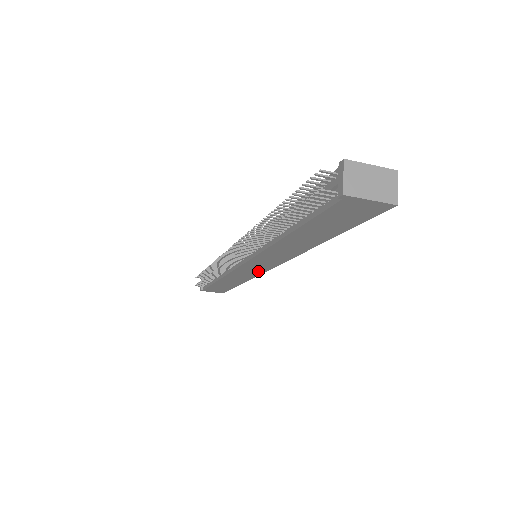
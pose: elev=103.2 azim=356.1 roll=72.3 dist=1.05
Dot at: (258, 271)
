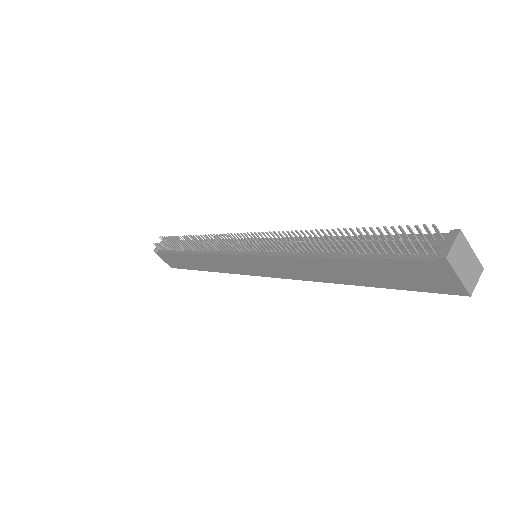
Dot at: (244, 270)
